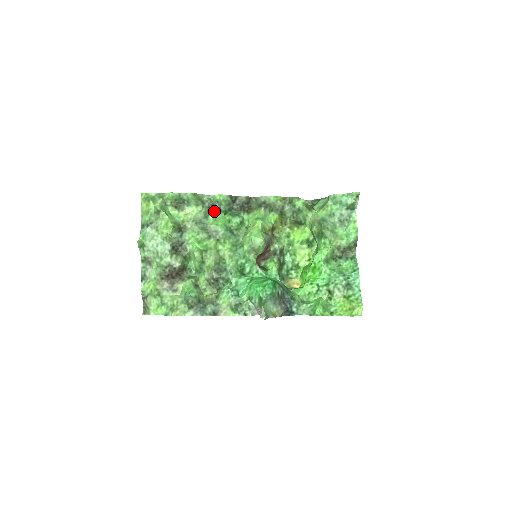
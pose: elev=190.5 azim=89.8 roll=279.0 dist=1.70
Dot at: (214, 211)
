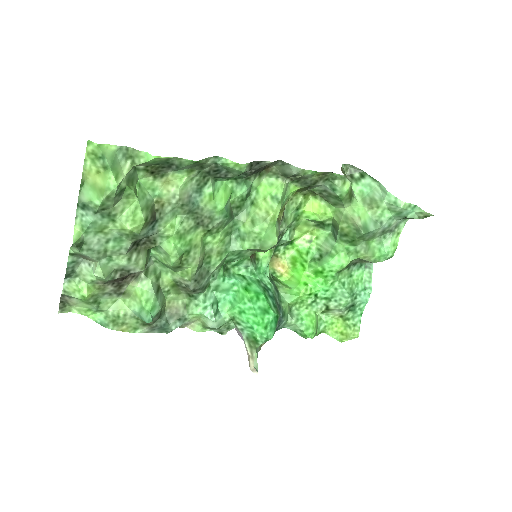
Dot at: (213, 177)
